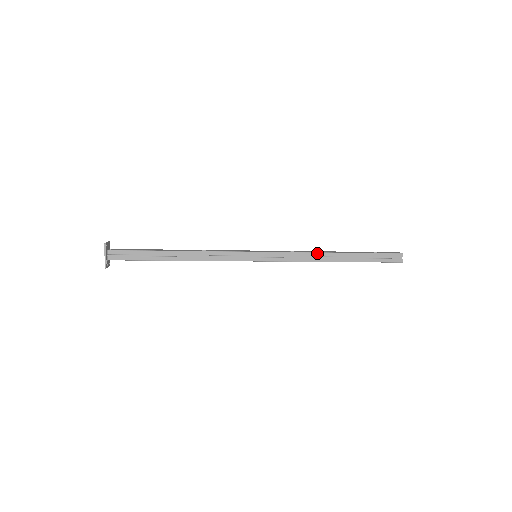
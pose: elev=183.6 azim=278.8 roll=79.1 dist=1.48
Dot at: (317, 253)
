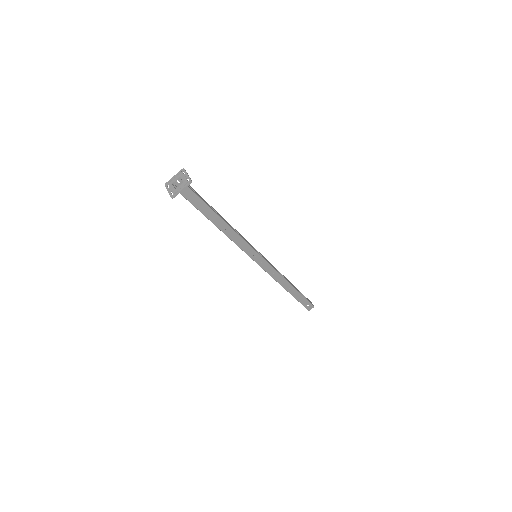
Dot at: occluded
